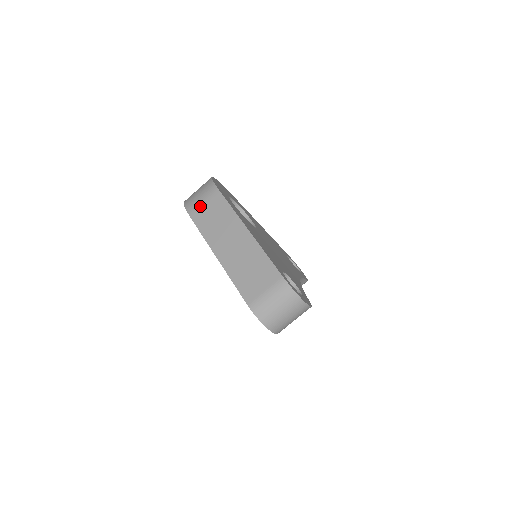
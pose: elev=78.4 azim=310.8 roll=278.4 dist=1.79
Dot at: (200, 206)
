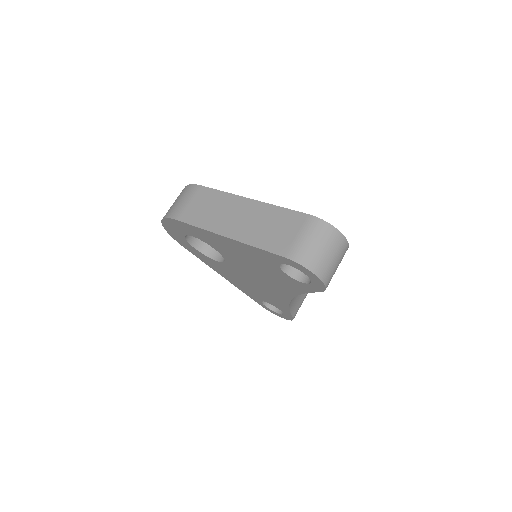
Dot at: (185, 206)
